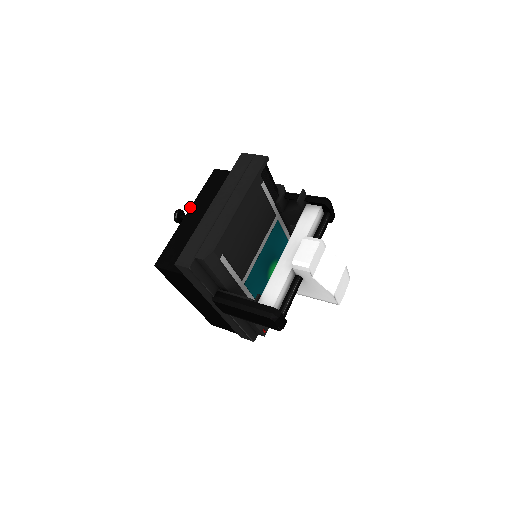
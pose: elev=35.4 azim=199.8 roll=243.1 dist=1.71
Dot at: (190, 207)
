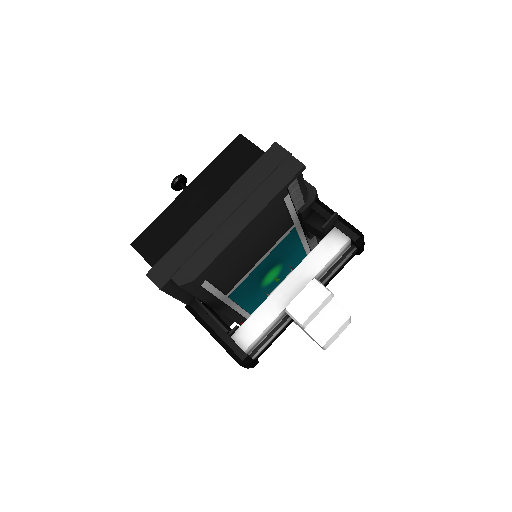
Dot at: (194, 179)
